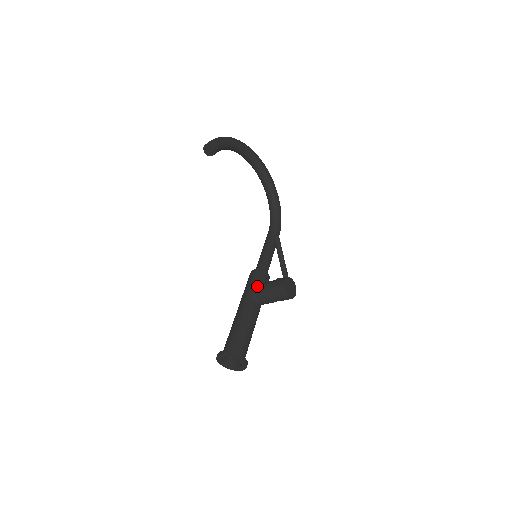
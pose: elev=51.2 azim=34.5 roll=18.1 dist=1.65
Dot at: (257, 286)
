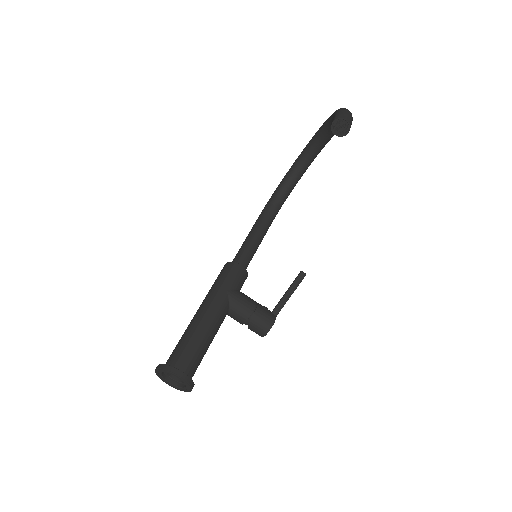
Dot at: (241, 297)
